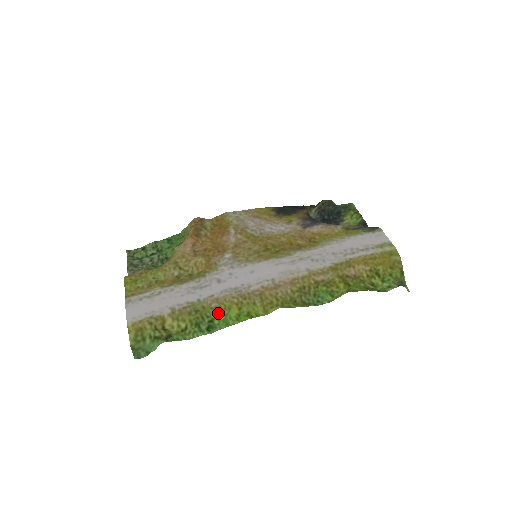
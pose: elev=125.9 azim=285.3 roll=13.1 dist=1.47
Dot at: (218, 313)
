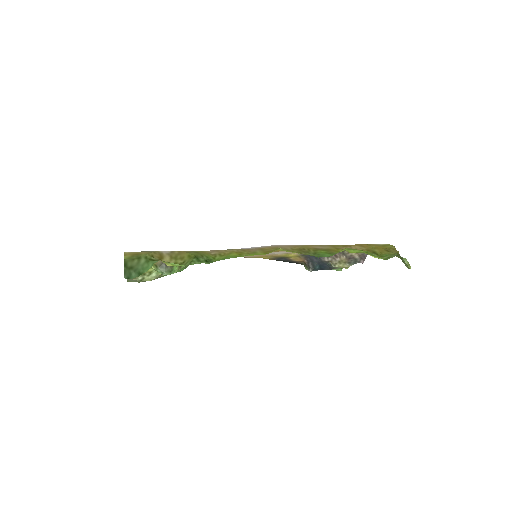
Dot at: (217, 257)
